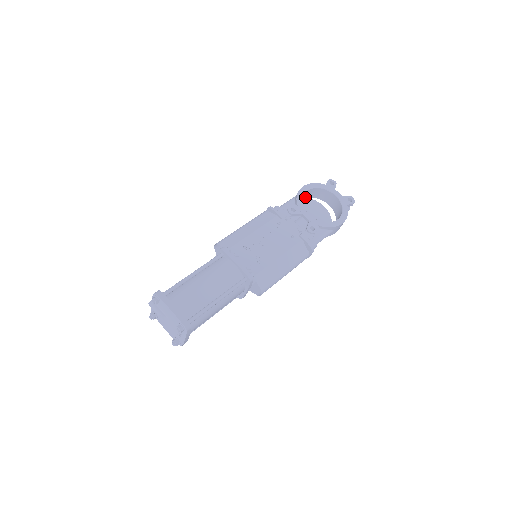
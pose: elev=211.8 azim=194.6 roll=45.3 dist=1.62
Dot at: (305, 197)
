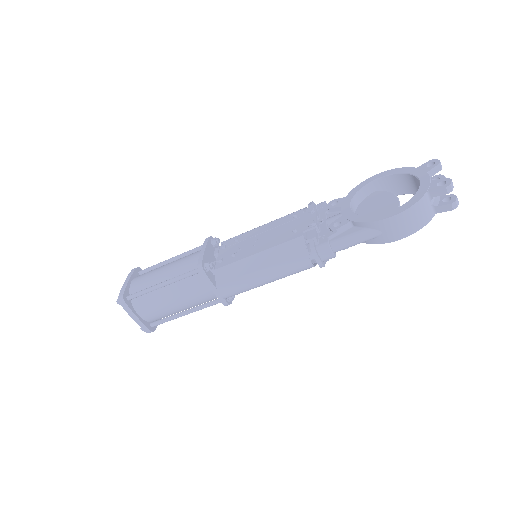
Dot at: occluded
